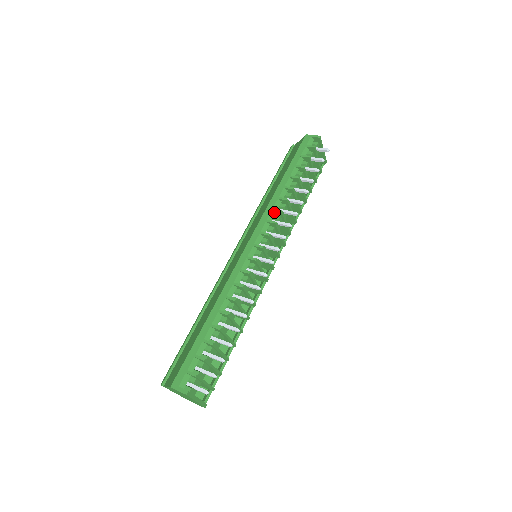
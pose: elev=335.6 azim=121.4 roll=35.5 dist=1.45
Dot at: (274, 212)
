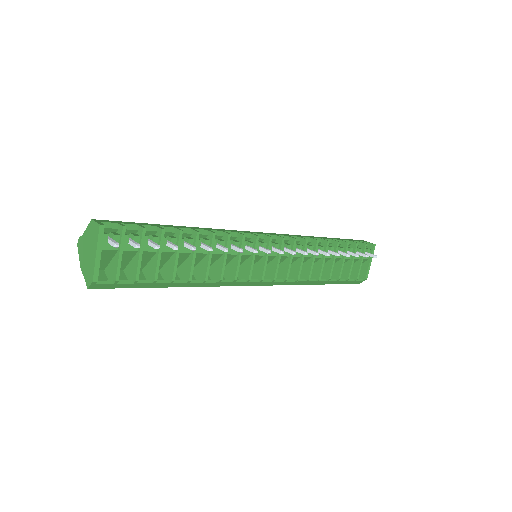
Dot at: (299, 239)
